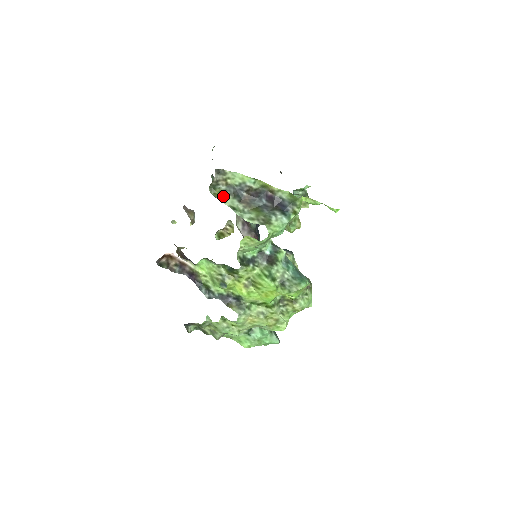
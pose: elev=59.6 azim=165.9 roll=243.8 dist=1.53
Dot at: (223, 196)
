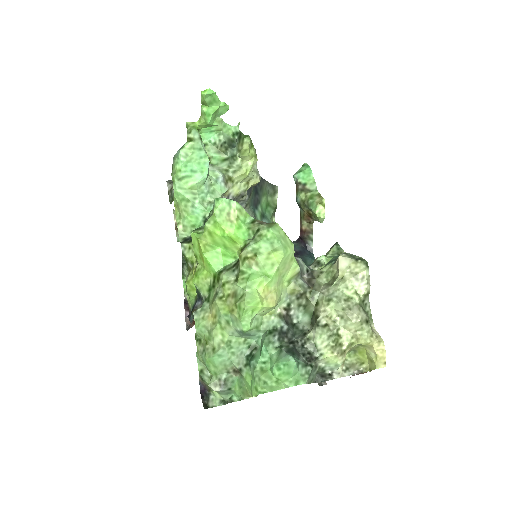
Dot at: occluded
